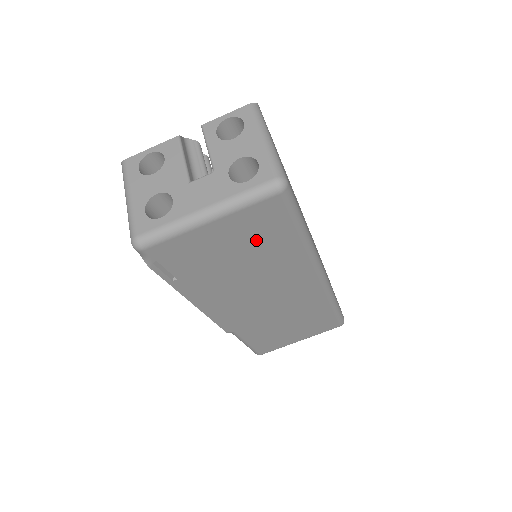
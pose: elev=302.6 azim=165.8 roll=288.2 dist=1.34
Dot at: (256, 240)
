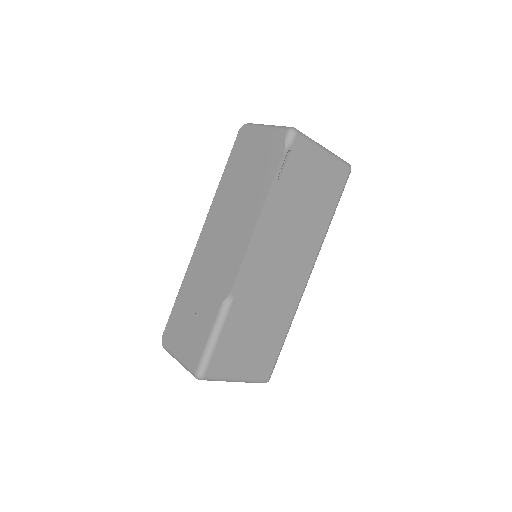
Dot at: (322, 193)
